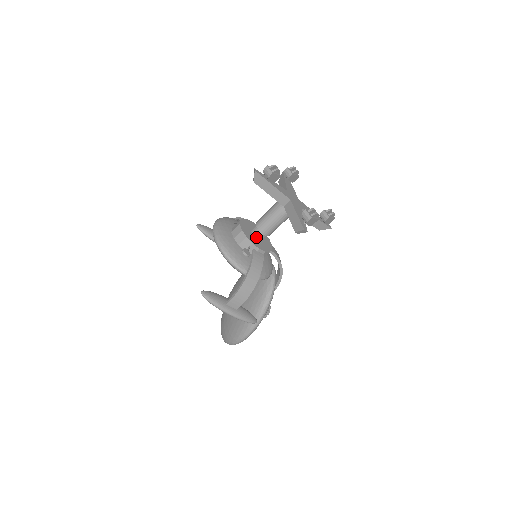
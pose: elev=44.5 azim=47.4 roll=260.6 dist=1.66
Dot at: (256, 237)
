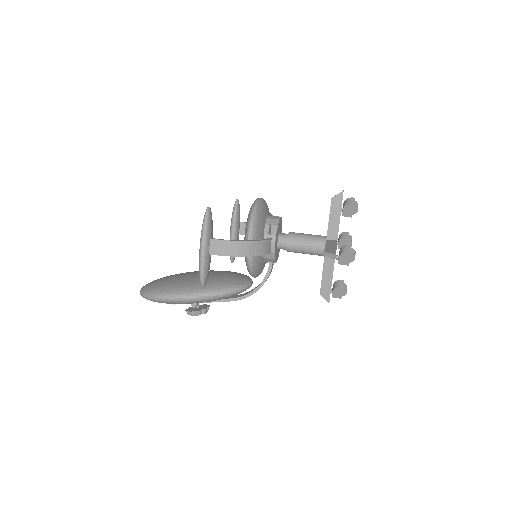
Dot at: (279, 239)
